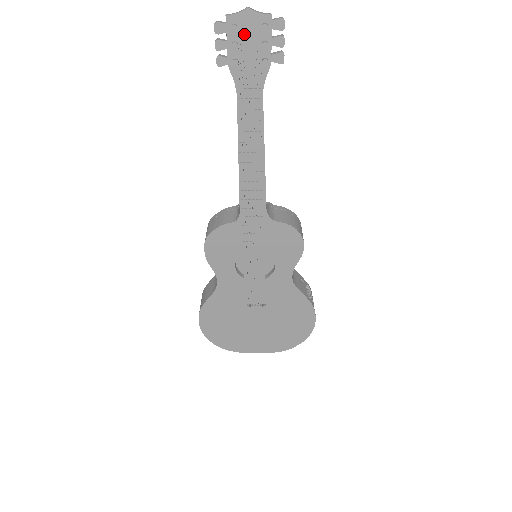
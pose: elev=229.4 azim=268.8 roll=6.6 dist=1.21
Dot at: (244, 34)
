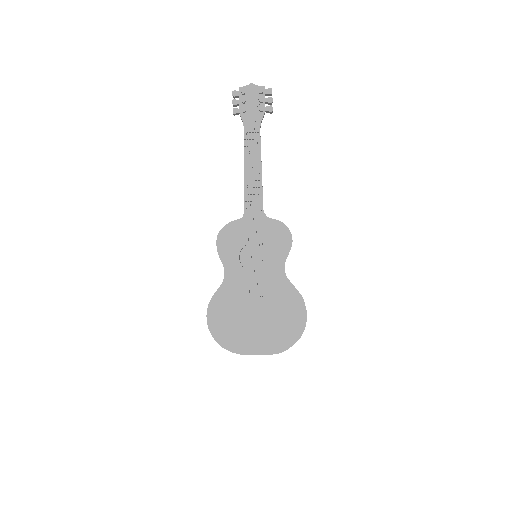
Dot at: (249, 96)
